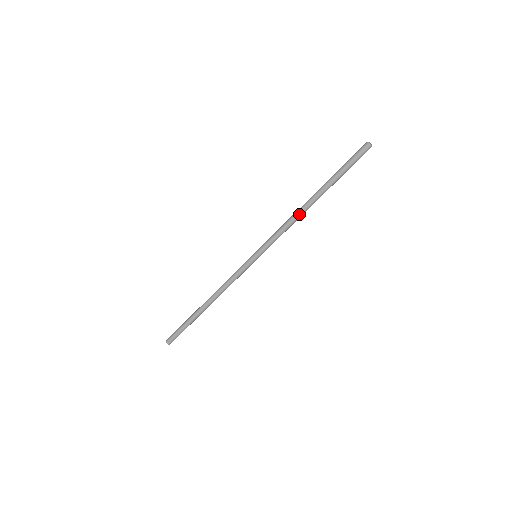
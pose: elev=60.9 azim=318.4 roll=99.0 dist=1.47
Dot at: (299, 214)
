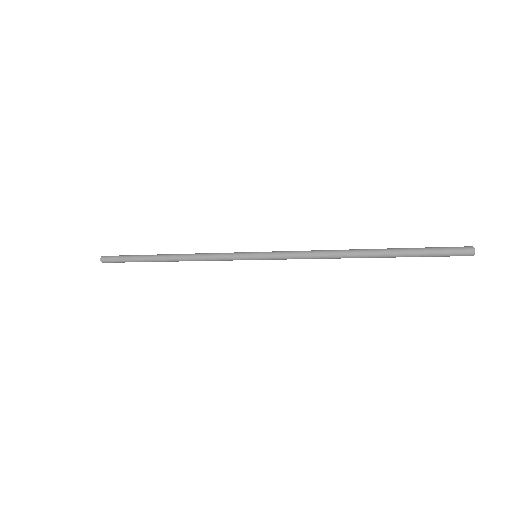
Dot at: (336, 258)
